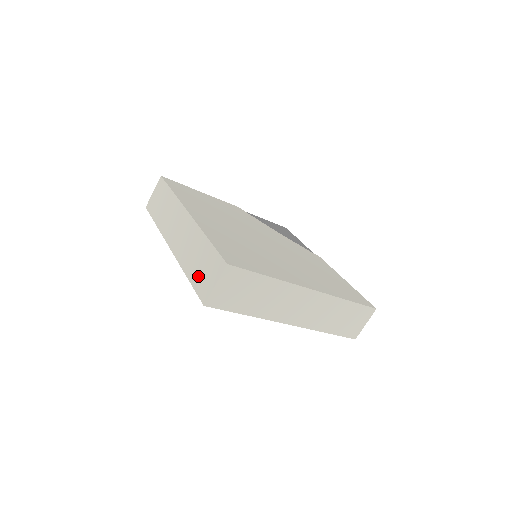
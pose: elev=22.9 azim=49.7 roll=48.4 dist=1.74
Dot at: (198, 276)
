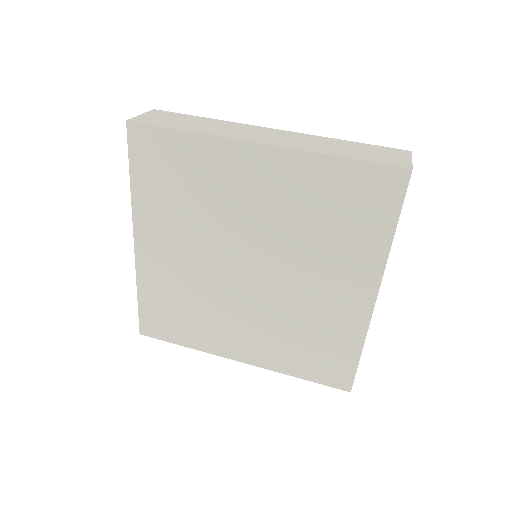
Dot at: (368, 156)
